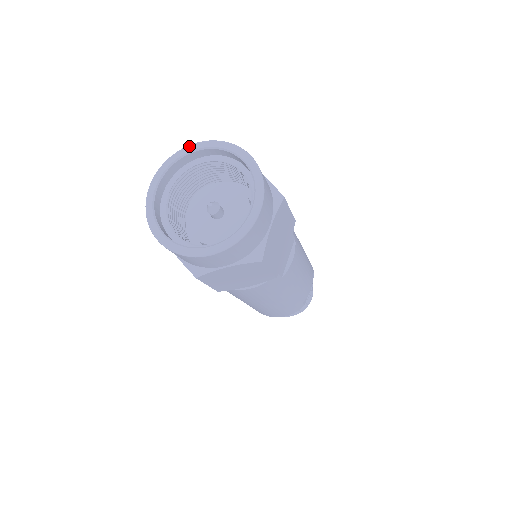
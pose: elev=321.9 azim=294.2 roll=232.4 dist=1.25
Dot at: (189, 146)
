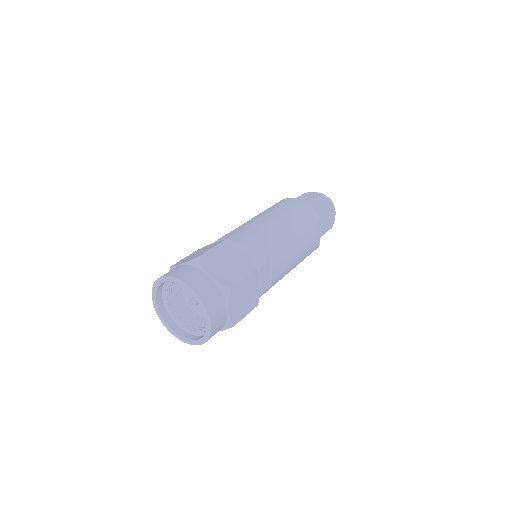
Dot at: (159, 279)
